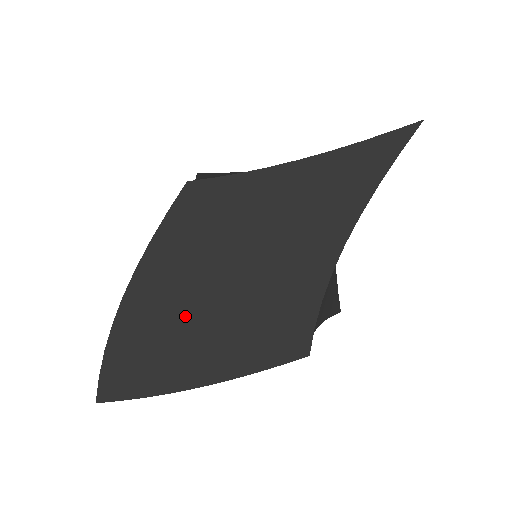
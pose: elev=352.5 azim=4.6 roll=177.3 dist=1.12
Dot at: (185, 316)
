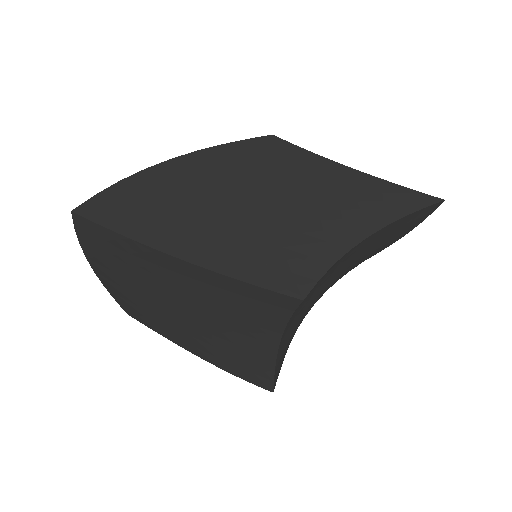
Dot at: (215, 202)
